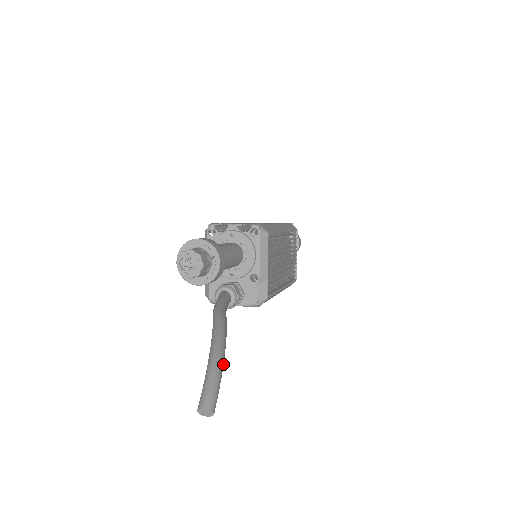
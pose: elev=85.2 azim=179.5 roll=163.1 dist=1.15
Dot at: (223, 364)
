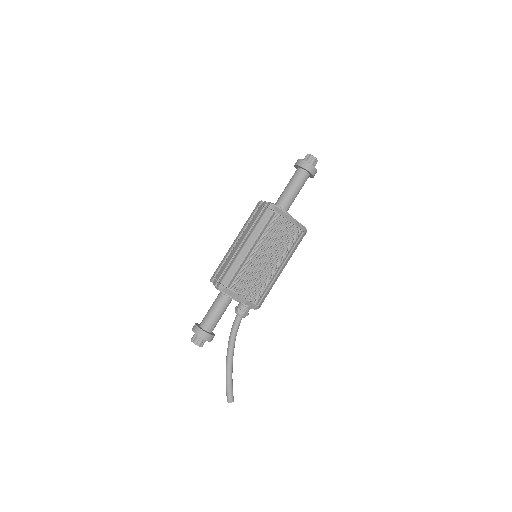
Dot at: (230, 379)
